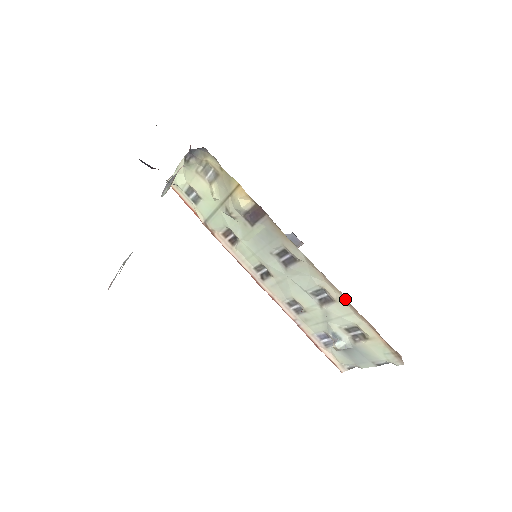
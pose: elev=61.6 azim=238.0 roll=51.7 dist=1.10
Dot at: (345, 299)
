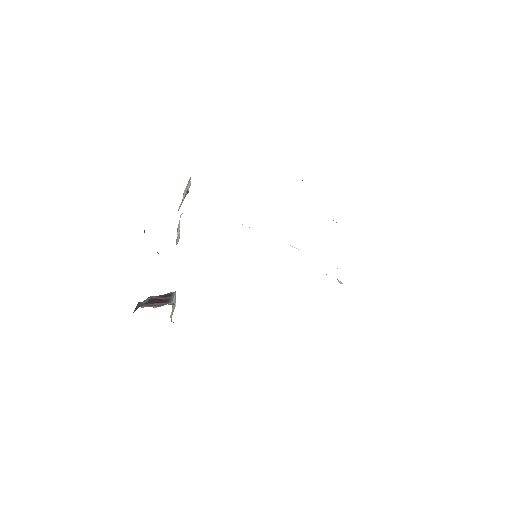
Dot at: occluded
